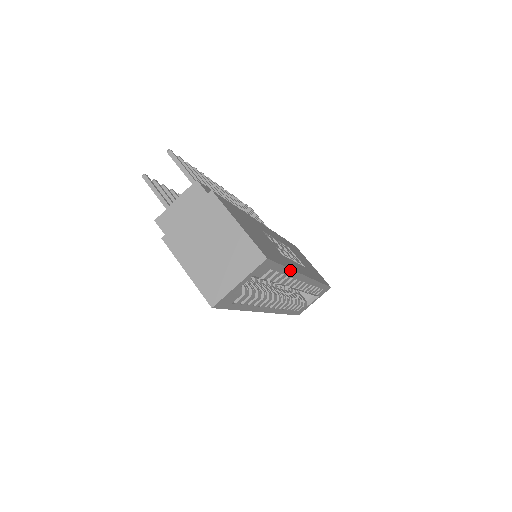
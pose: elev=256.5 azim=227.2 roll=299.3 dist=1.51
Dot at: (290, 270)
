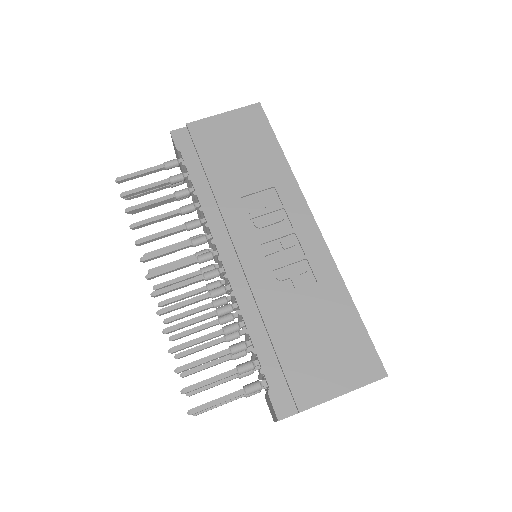
Dot at: (348, 294)
